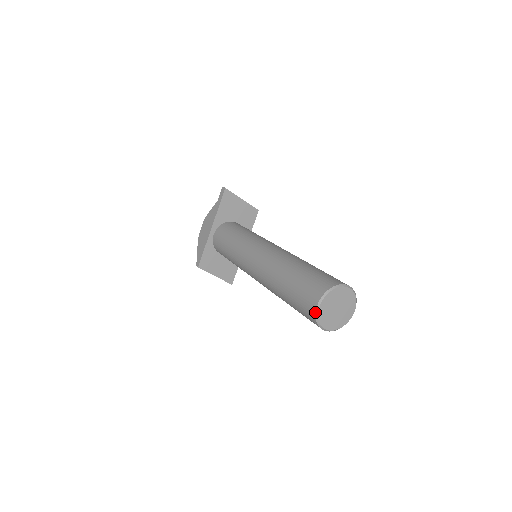
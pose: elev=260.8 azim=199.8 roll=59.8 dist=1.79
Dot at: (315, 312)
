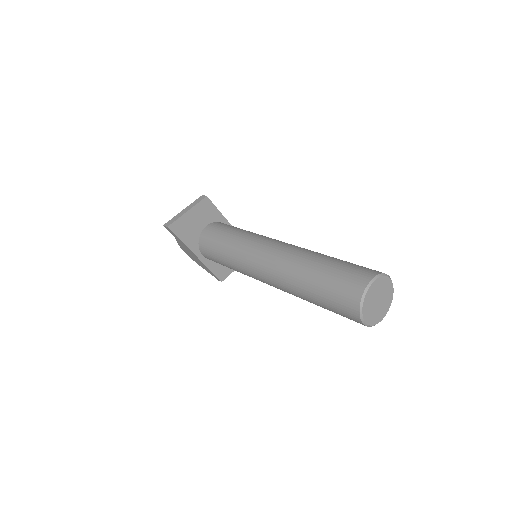
Dot at: occluded
